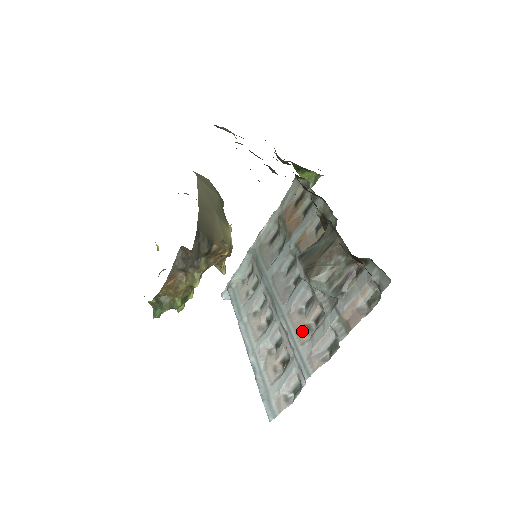
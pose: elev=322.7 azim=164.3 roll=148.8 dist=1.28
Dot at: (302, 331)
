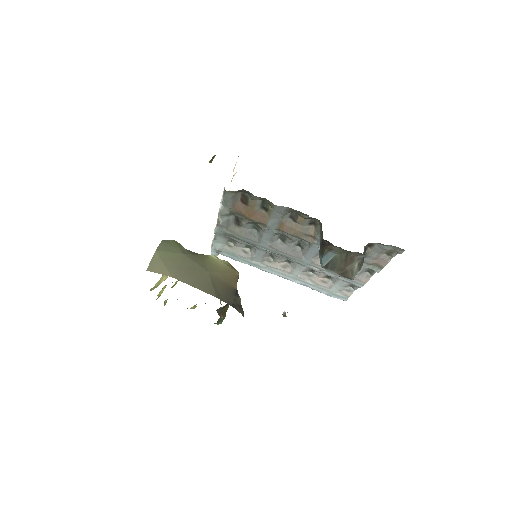
Dot at: occluded
